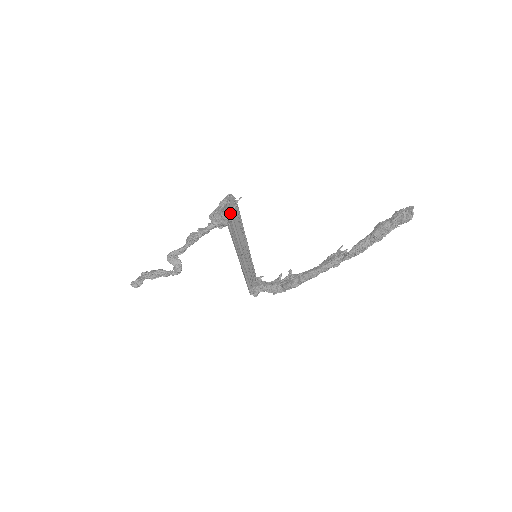
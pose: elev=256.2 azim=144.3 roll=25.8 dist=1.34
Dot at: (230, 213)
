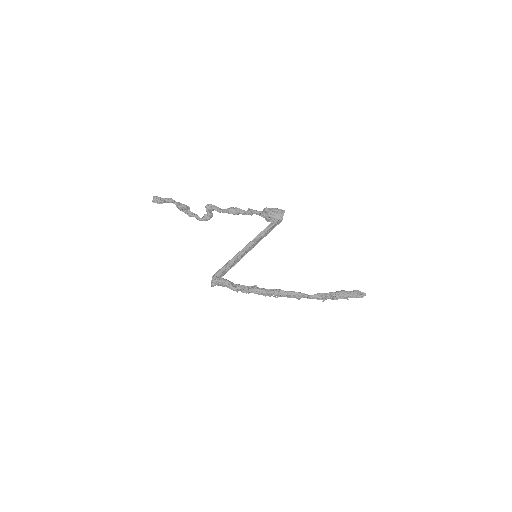
Dot at: occluded
